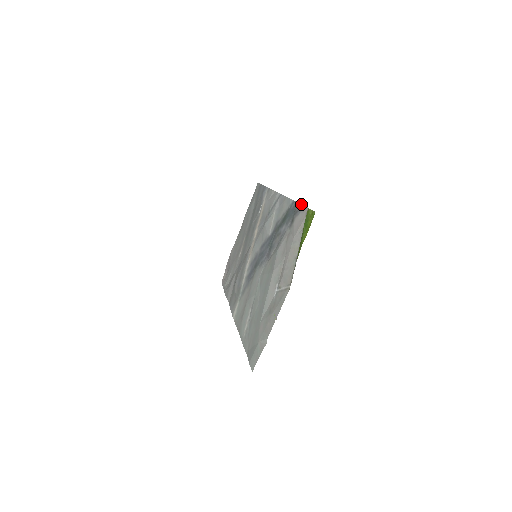
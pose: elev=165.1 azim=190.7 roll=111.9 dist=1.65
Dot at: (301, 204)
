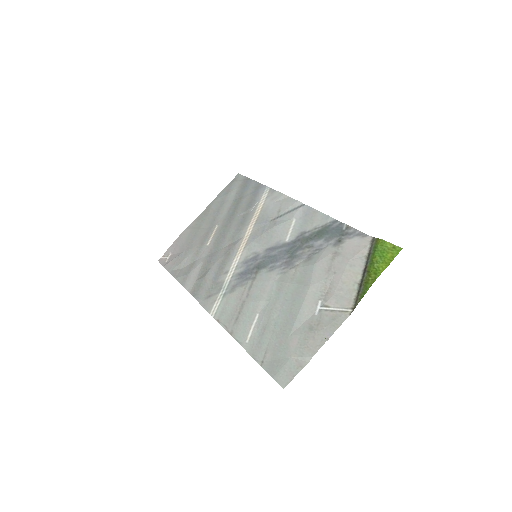
Dot at: (356, 229)
